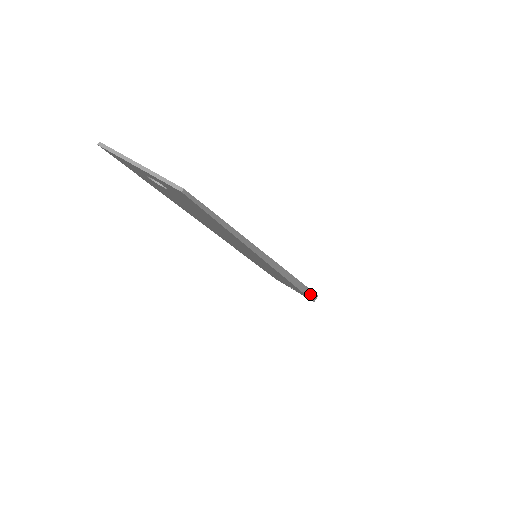
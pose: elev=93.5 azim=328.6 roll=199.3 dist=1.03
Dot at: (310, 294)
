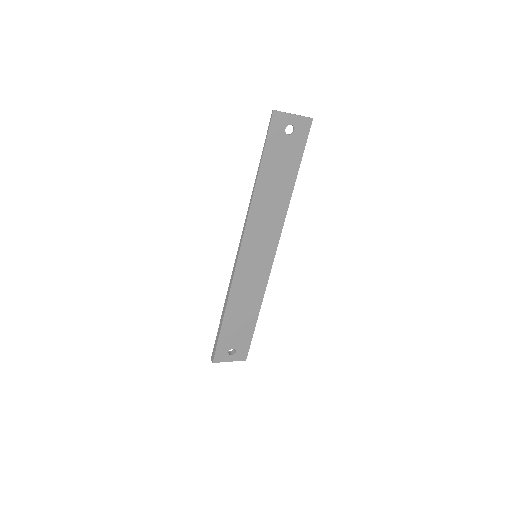
Dot at: (251, 337)
